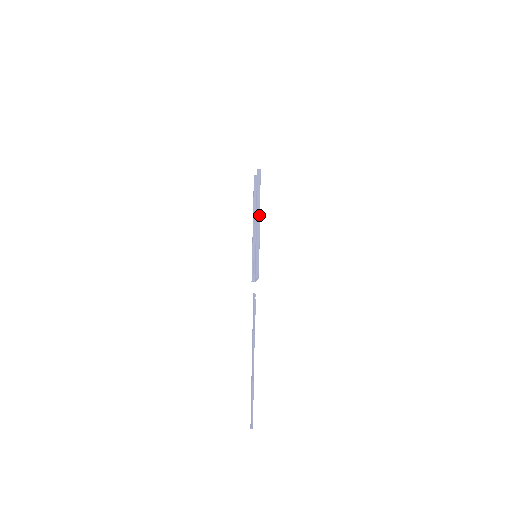
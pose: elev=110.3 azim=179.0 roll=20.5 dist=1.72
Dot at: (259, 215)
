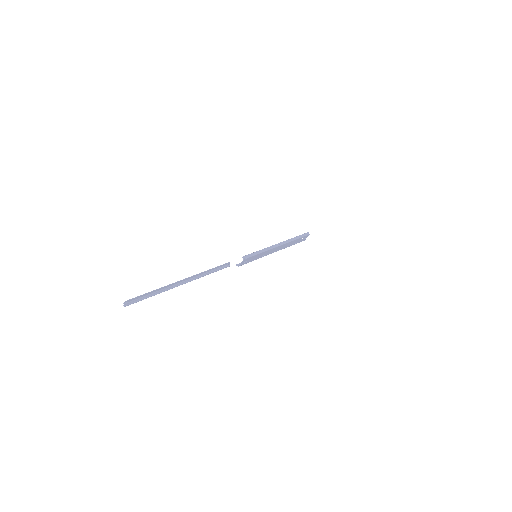
Dot at: (283, 243)
